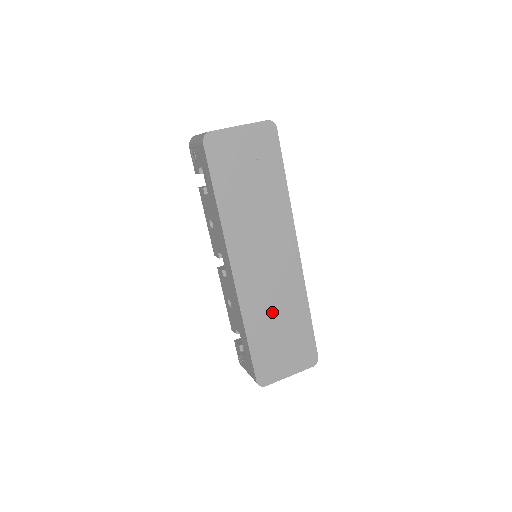
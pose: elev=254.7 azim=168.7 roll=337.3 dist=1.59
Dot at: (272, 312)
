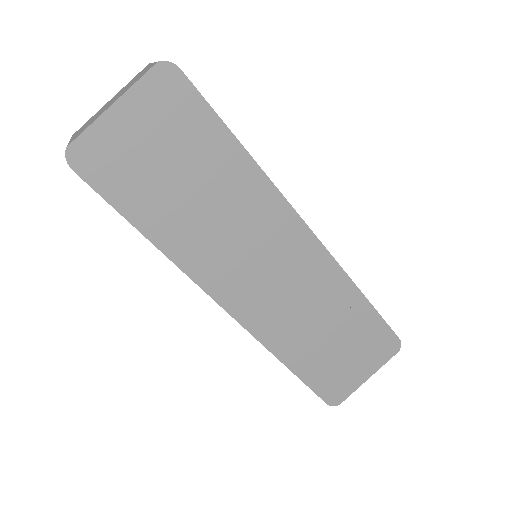
Dot at: (310, 325)
